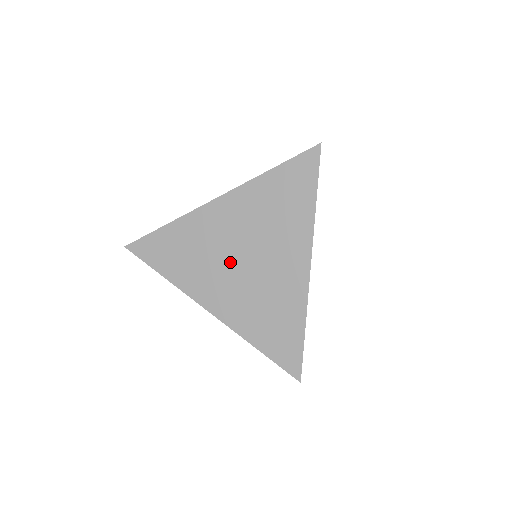
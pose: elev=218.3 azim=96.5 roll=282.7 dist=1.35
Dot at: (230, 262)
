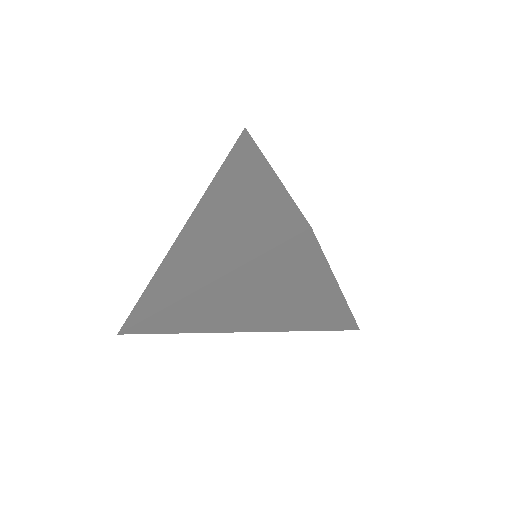
Dot at: (202, 241)
